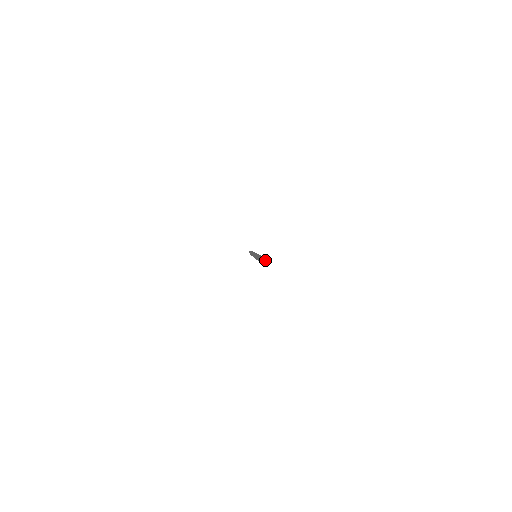
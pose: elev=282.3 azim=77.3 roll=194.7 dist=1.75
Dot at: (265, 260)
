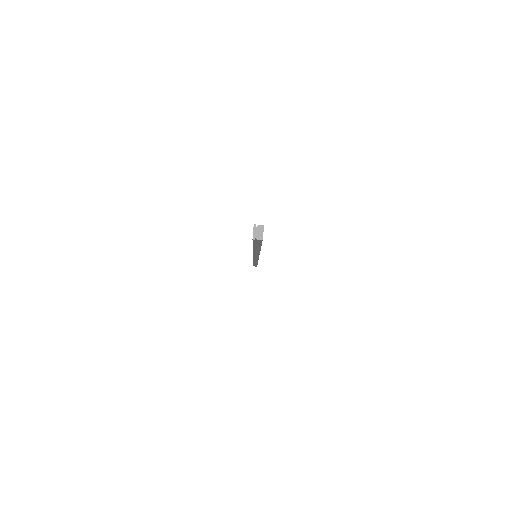
Dot at: (258, 226)
